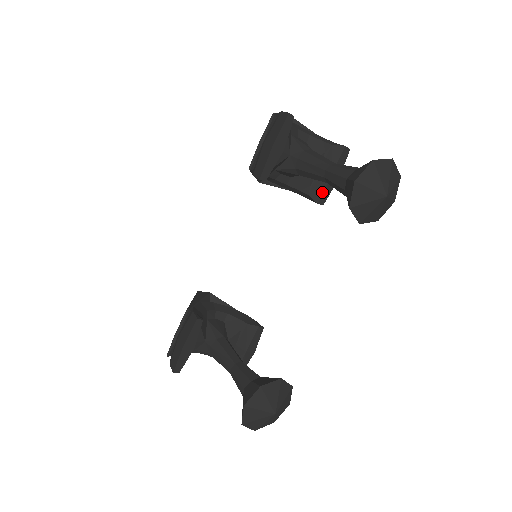
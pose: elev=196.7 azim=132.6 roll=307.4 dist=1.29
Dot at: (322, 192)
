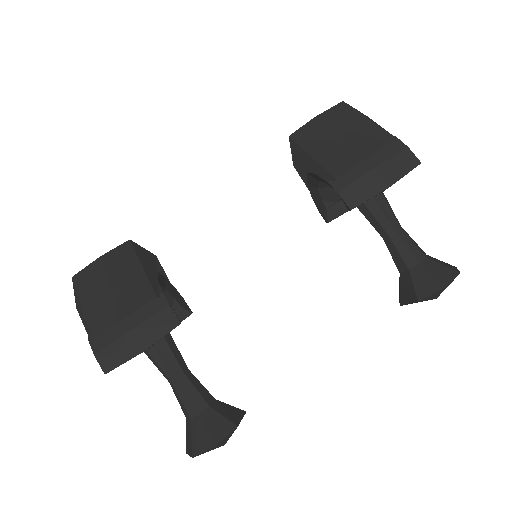
Dot at: (340, 215)
